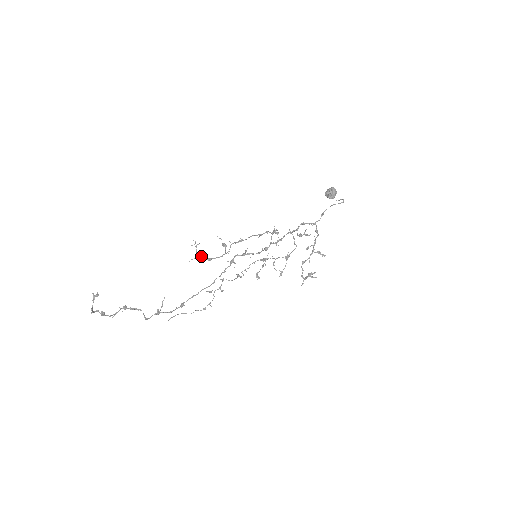
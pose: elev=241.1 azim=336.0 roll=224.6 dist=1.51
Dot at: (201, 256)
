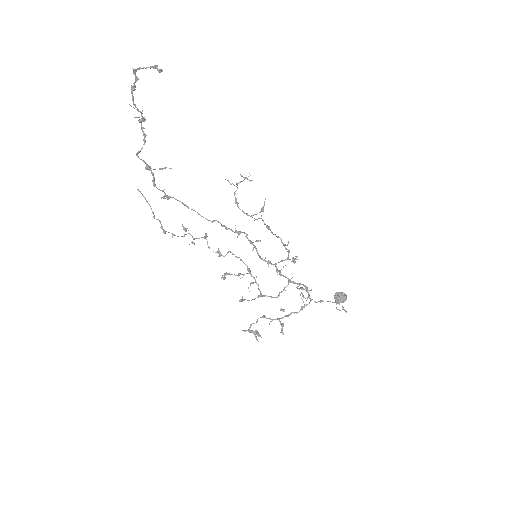
Dot at: occluded
